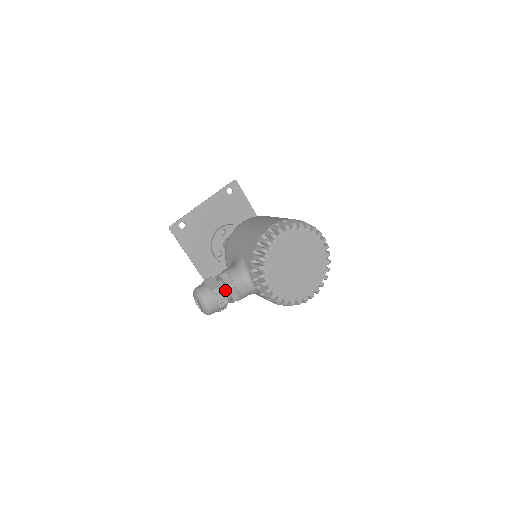
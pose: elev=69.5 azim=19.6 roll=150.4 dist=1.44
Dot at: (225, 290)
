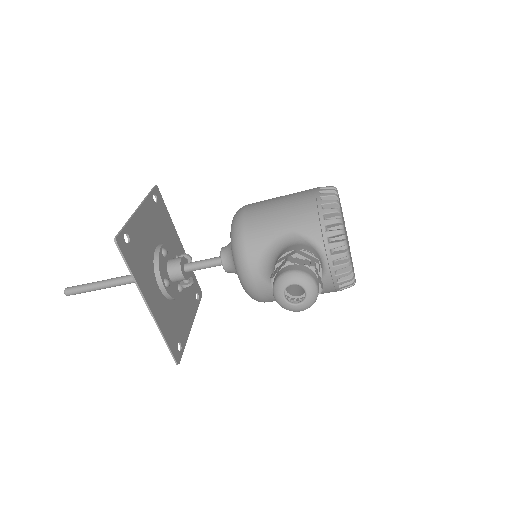
Dot at: occluded
